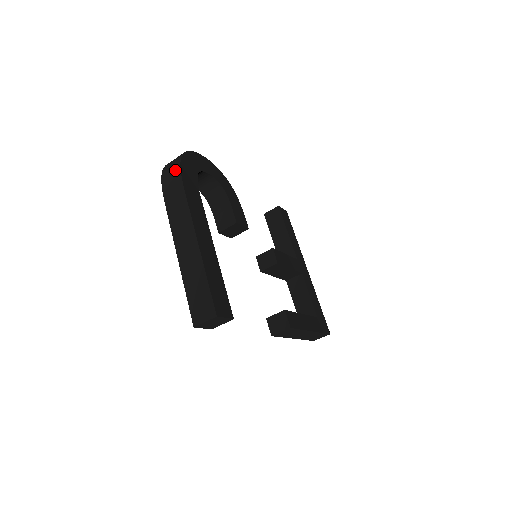
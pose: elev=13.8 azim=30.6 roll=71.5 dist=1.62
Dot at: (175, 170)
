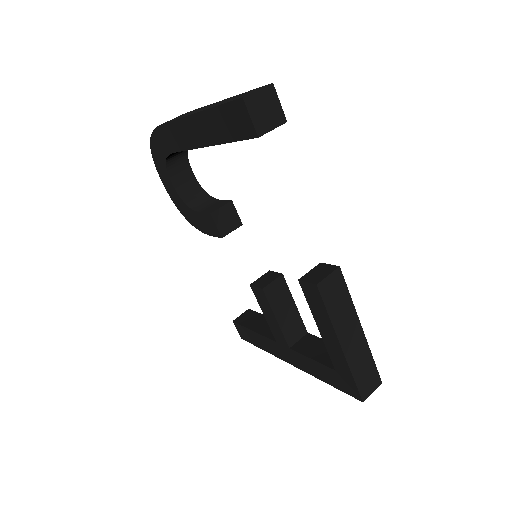
Dot at: occluded
